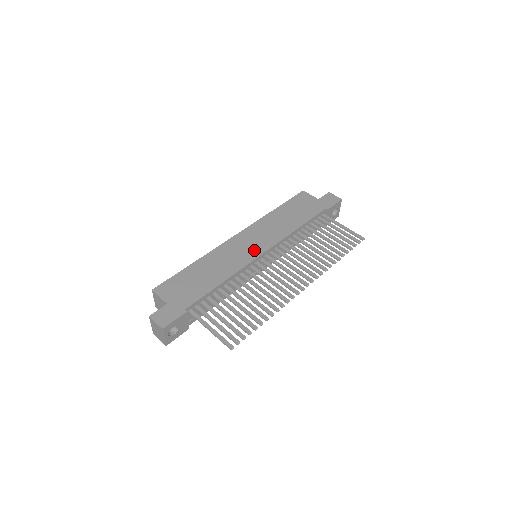
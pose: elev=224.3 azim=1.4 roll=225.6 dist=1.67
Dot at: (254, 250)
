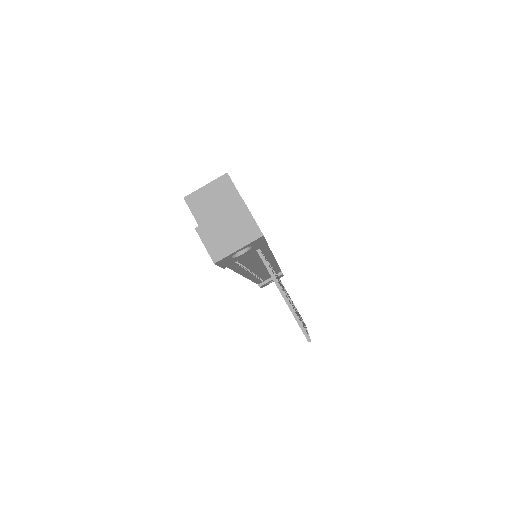
Dot at: occluded
